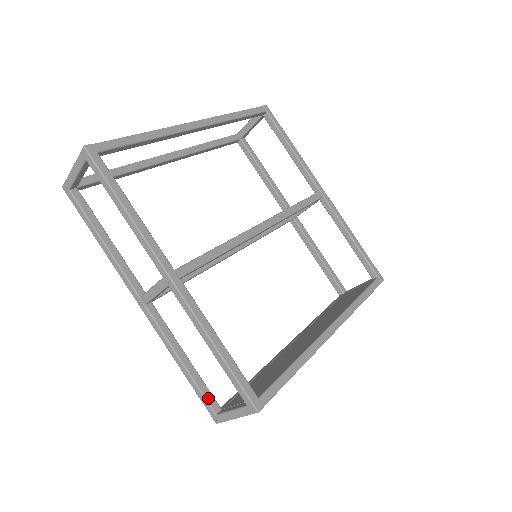
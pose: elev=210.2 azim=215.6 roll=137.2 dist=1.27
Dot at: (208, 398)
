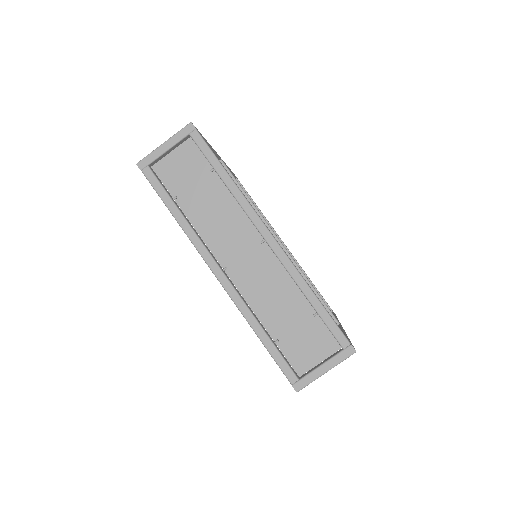
Dot at: occluded
